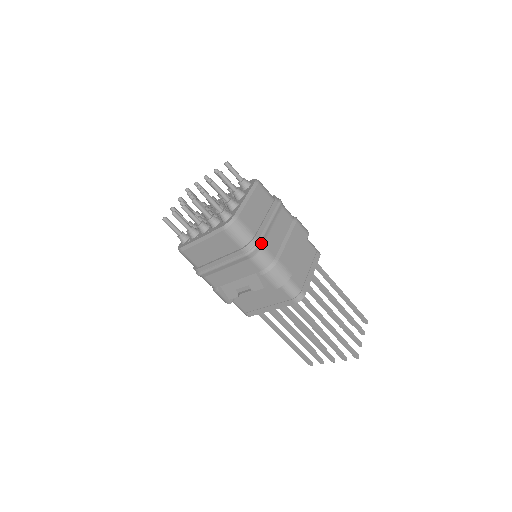
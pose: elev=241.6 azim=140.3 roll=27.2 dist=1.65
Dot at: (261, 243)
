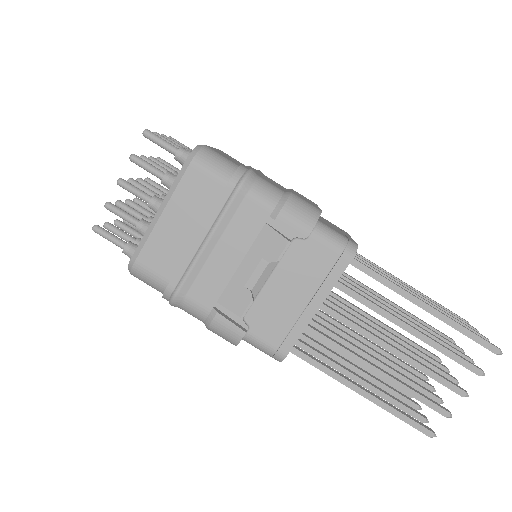
Dot at: (254, 172)
